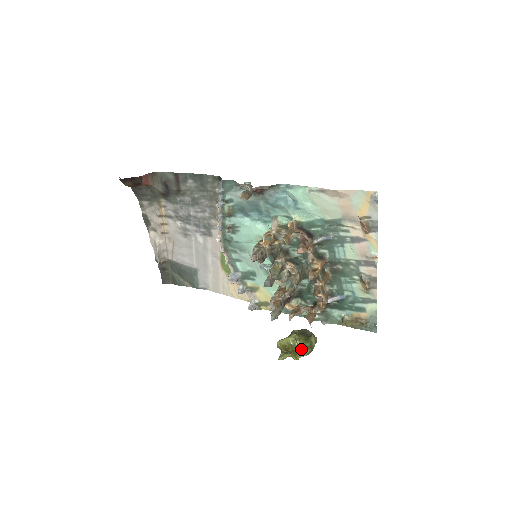
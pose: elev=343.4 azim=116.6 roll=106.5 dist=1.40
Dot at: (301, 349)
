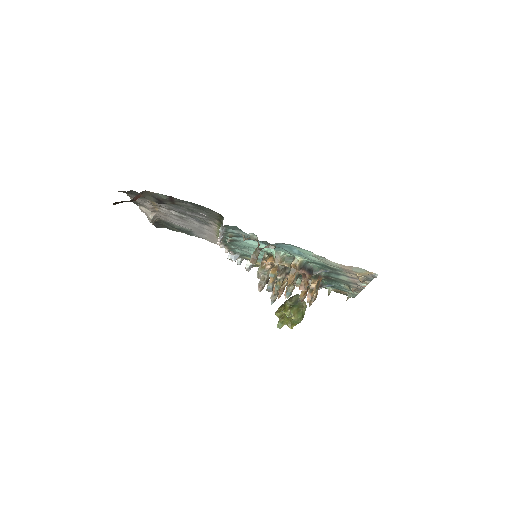
Dot at: (295, 321)
